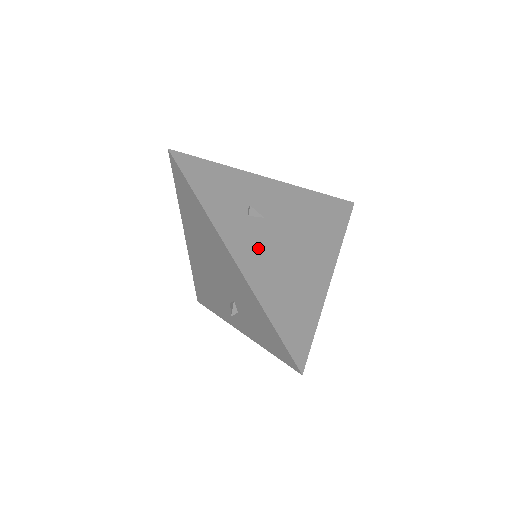
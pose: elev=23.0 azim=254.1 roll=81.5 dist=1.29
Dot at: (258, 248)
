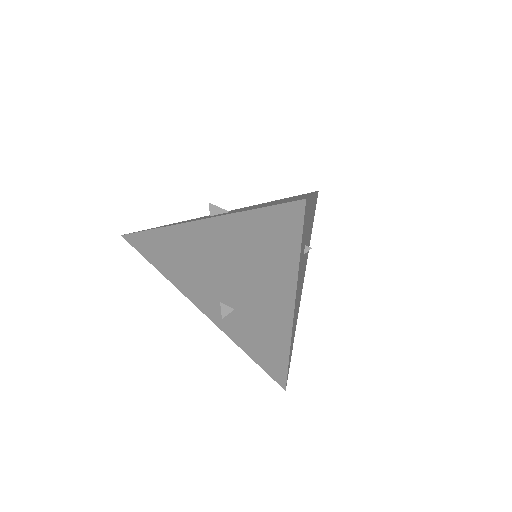
Dot at: occluded
